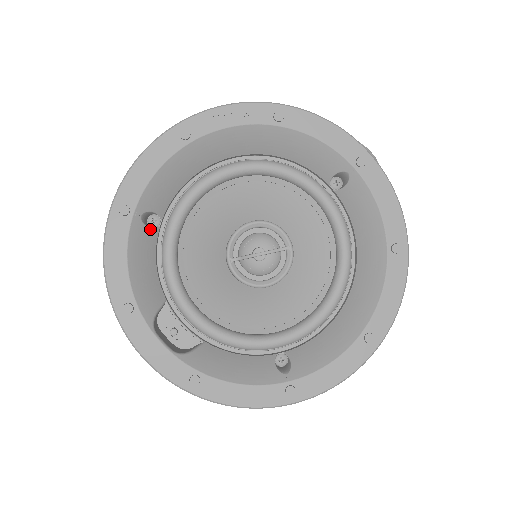
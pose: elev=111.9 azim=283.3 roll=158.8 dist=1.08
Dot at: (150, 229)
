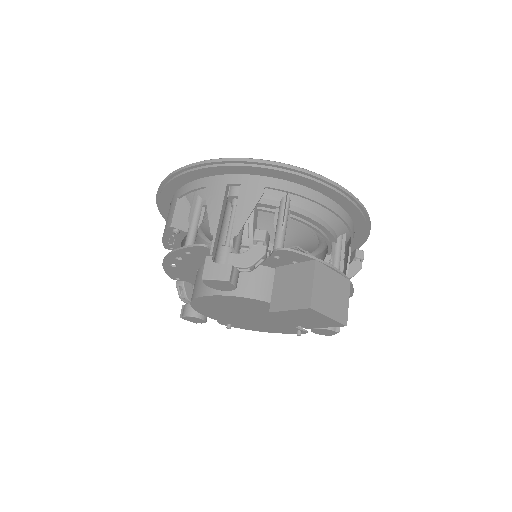
Dot at: occluded
